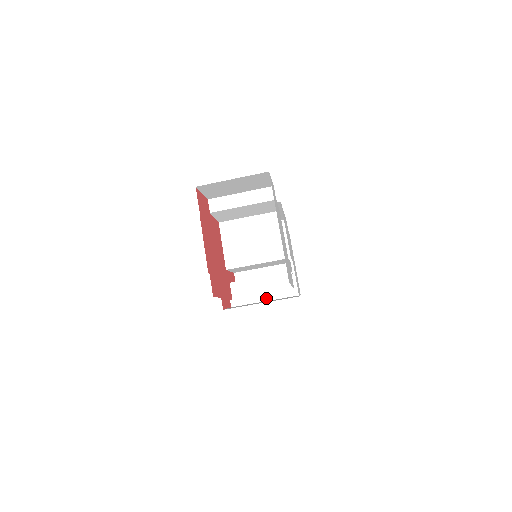
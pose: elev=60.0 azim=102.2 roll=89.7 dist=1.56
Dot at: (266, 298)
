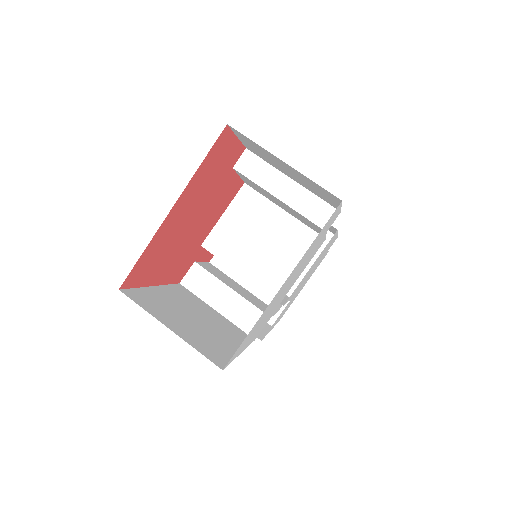
Dot at: occluded
